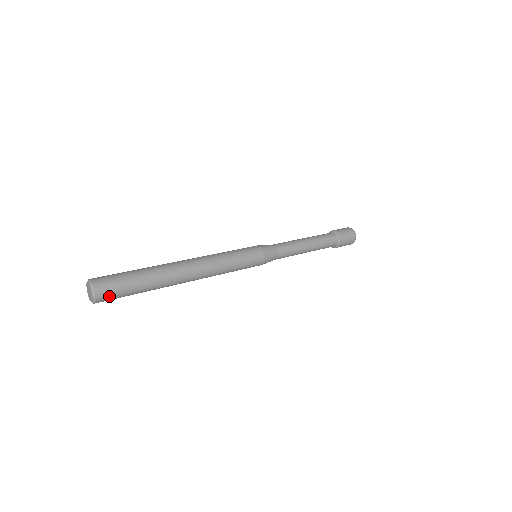
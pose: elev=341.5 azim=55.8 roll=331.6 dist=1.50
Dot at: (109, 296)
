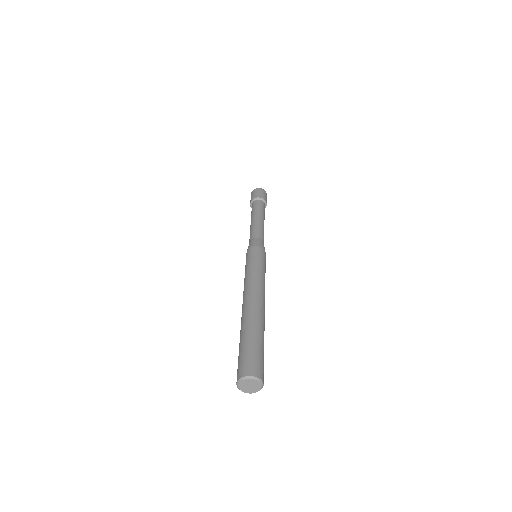
Dot at: occluded
